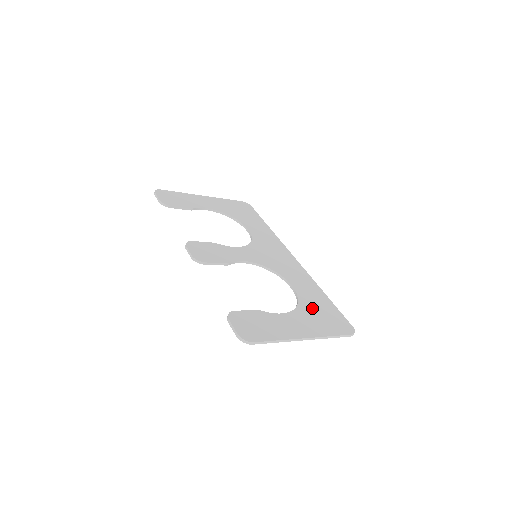
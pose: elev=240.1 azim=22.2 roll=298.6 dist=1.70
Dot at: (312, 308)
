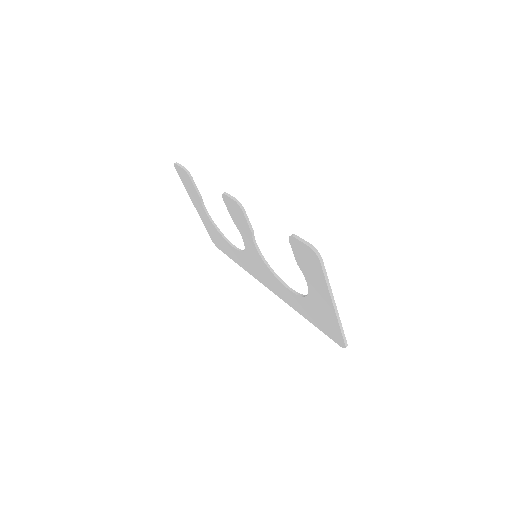
Dot at: occluded
